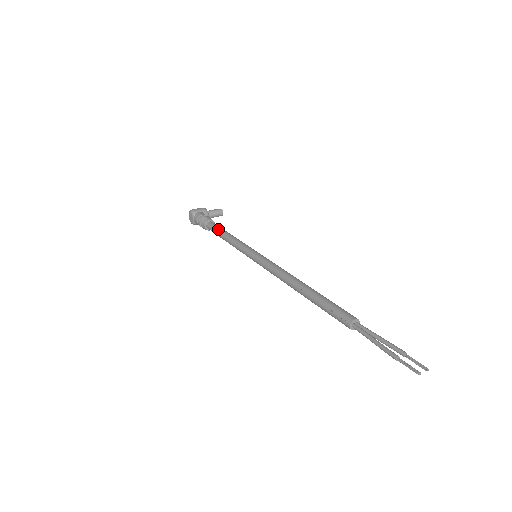
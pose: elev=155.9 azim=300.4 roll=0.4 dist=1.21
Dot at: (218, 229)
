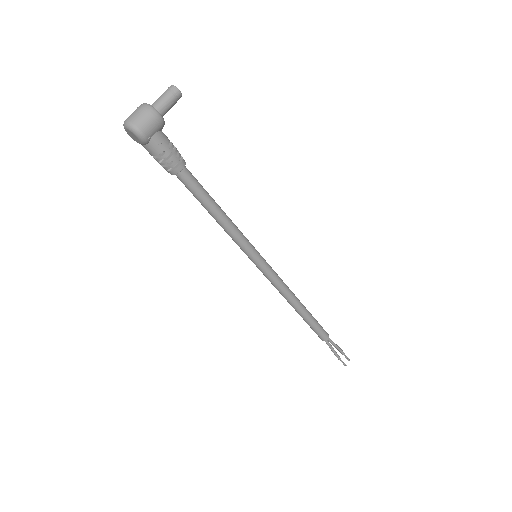
Dot at: (202, 199)
